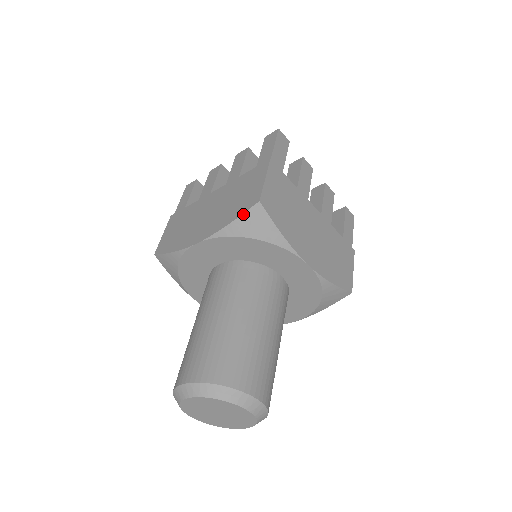
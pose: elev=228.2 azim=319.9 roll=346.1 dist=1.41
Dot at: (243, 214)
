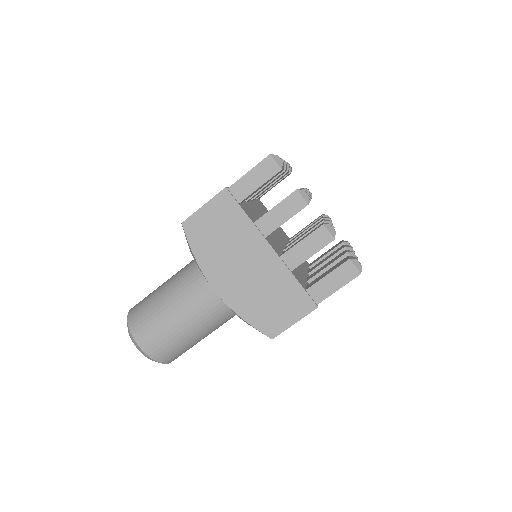
Dot at: (257, 329)
